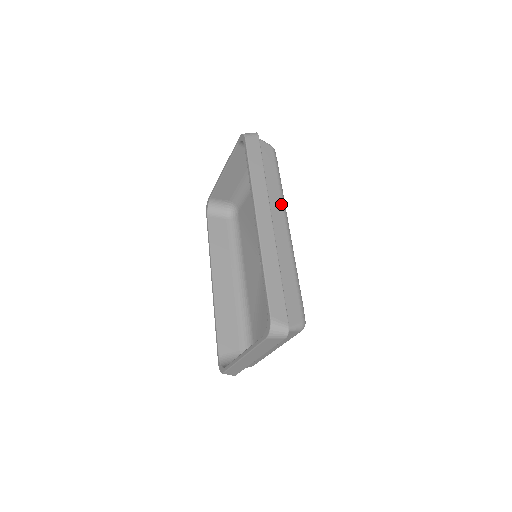
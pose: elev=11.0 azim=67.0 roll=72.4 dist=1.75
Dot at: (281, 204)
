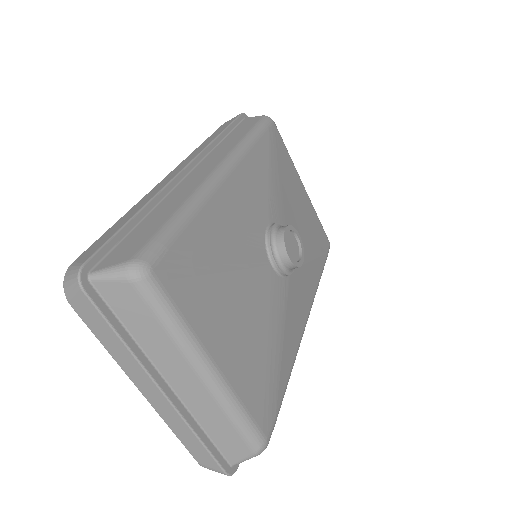
Dot at: (228, 152)
